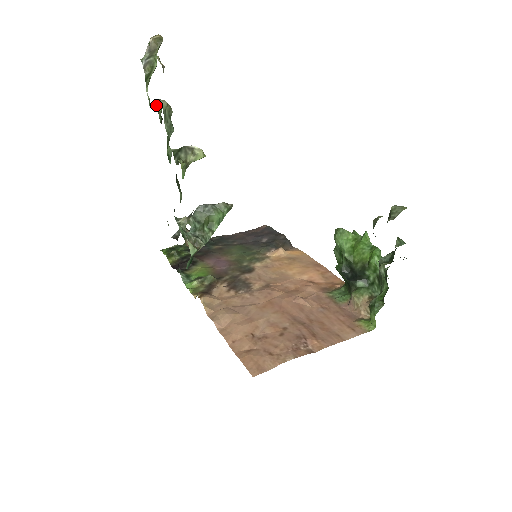
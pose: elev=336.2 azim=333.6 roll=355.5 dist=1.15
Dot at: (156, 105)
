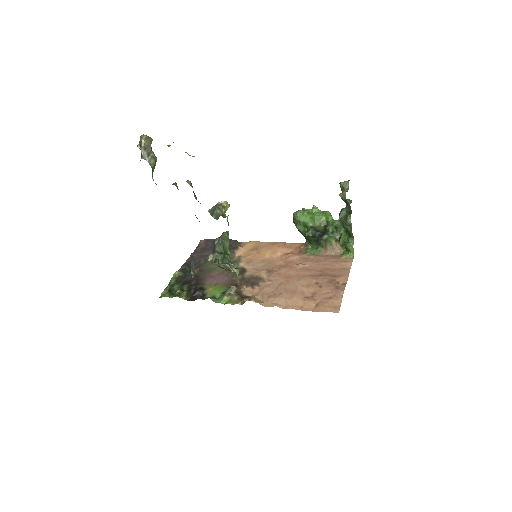
Dot at: (176, 186)
